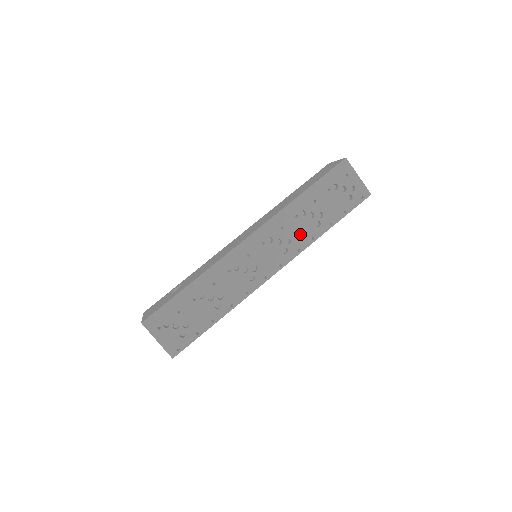
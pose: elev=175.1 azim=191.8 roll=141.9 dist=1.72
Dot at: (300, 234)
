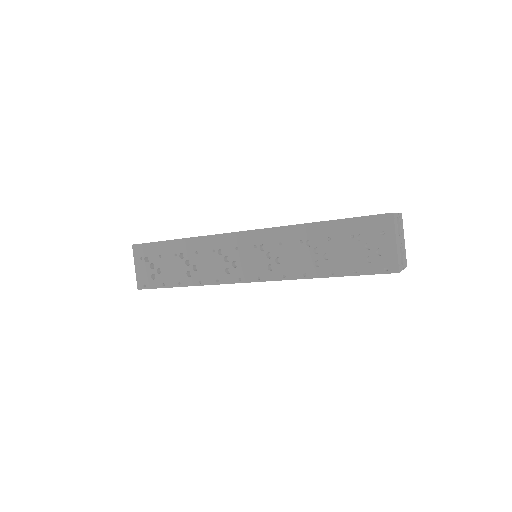
Dot at: (294, 261)
